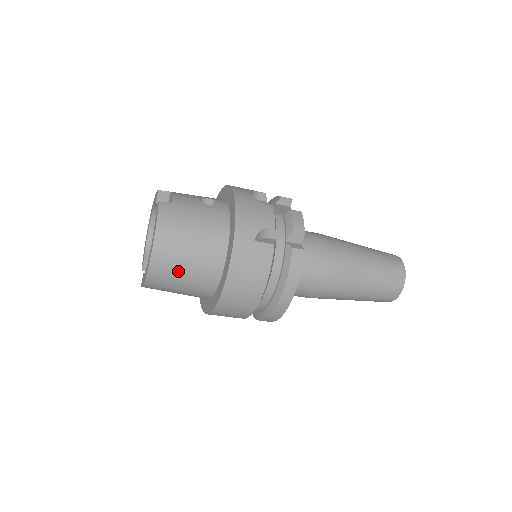
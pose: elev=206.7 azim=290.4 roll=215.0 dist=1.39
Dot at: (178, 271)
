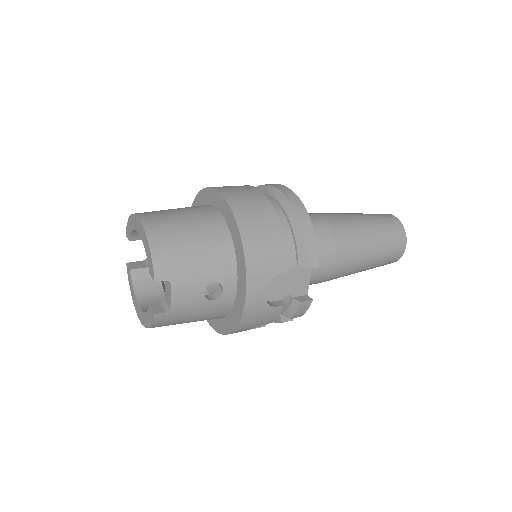
Dot at: occluded
